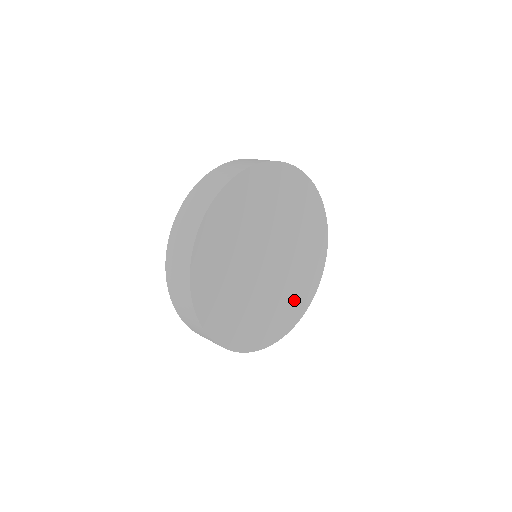
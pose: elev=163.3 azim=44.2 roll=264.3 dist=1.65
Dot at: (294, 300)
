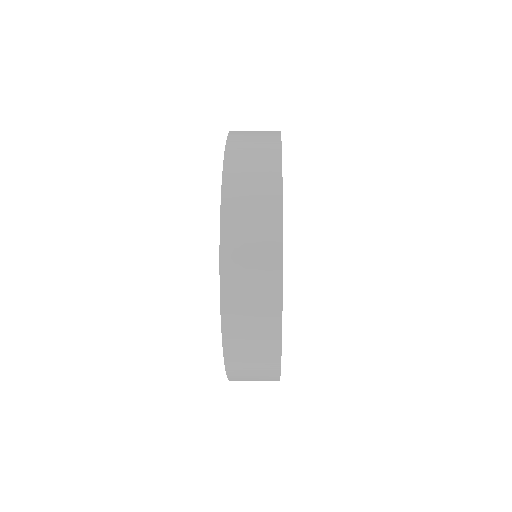
Dot at: occluded
